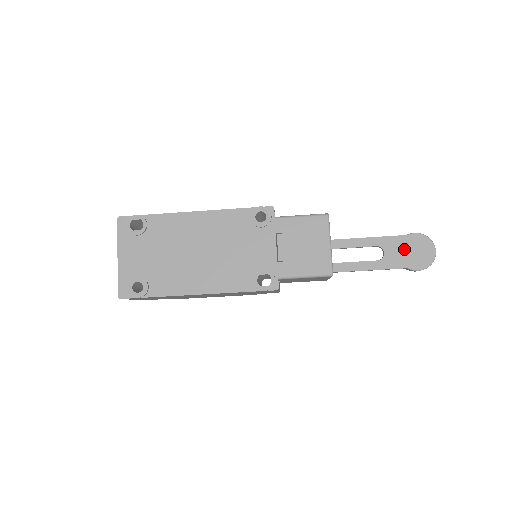
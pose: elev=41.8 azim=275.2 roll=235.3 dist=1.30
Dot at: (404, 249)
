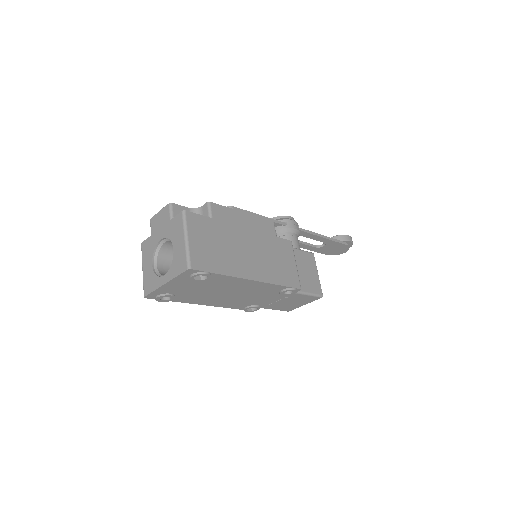
Dot at: (335, 248)
